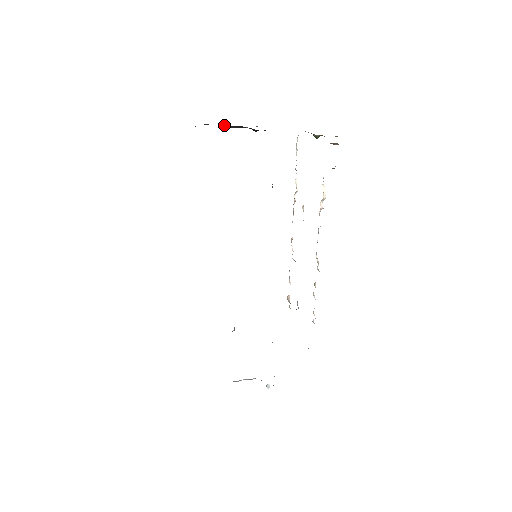
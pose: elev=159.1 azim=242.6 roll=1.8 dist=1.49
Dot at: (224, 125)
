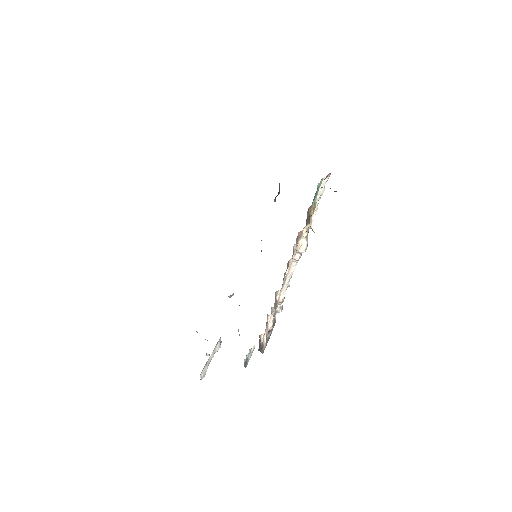
Dot at: occluded
